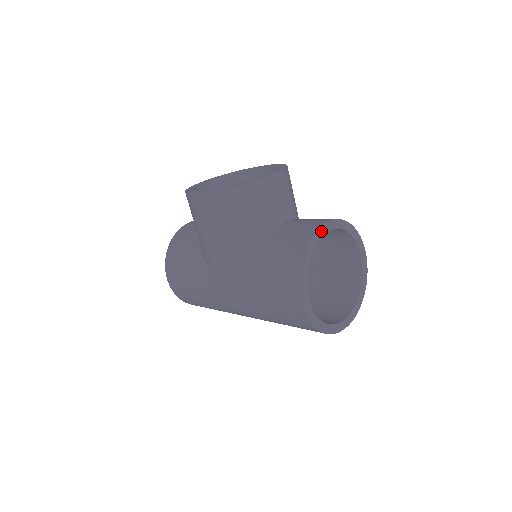
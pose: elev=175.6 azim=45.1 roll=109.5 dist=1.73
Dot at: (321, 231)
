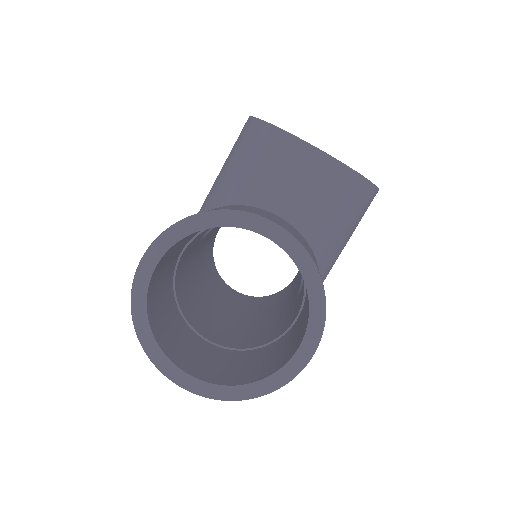
Dot at: (255, 222)
